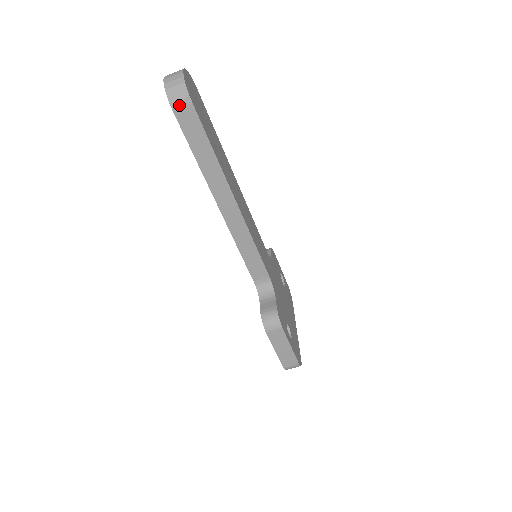
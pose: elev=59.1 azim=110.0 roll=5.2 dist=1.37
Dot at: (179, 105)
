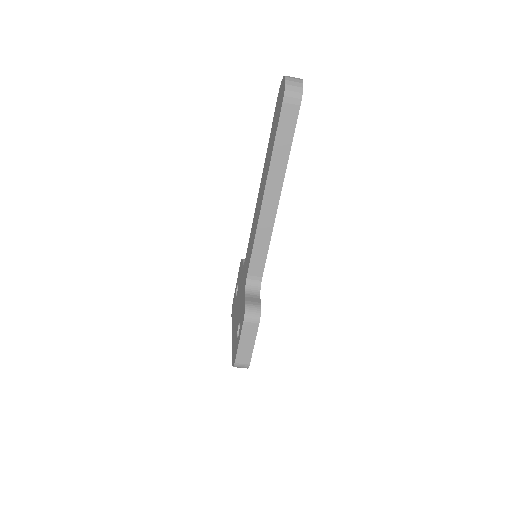
Dot at: (290, 101)
